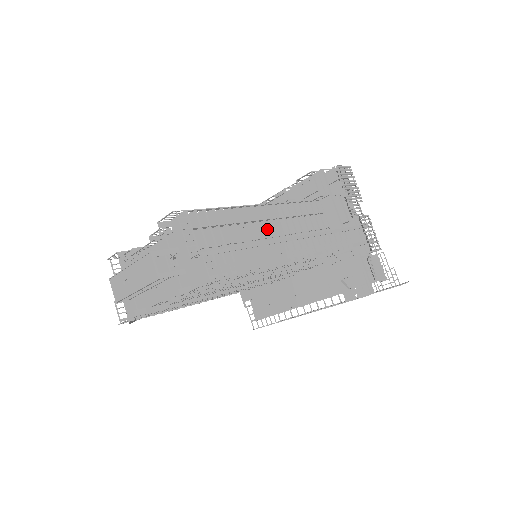
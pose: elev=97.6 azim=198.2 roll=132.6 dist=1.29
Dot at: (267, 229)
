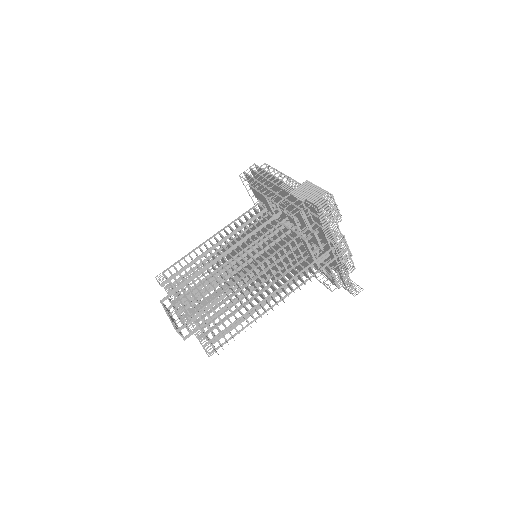
Dot at: (250, 290)
